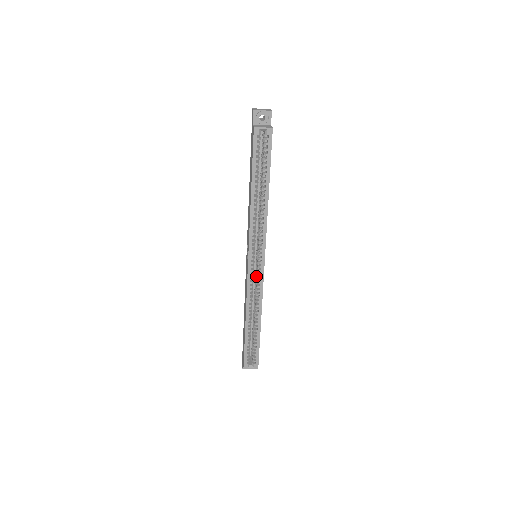
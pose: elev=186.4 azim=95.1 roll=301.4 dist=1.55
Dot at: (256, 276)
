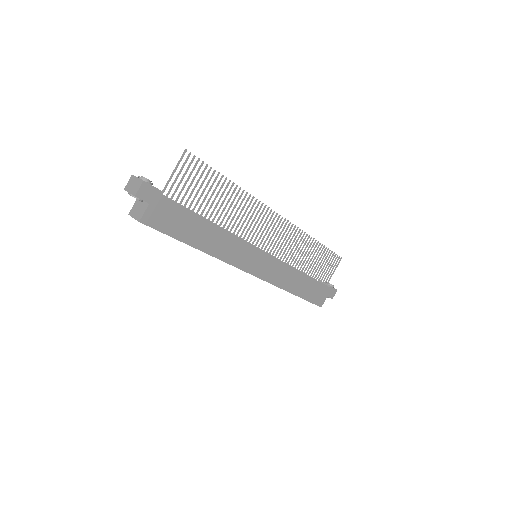
Dot at: occluded
